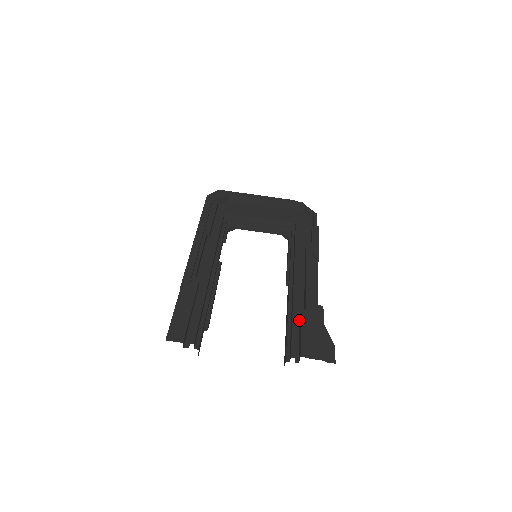
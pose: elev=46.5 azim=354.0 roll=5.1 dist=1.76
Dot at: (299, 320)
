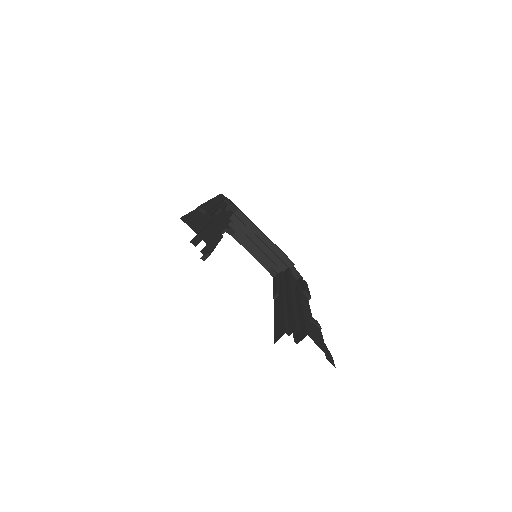
Dot at: occluded
